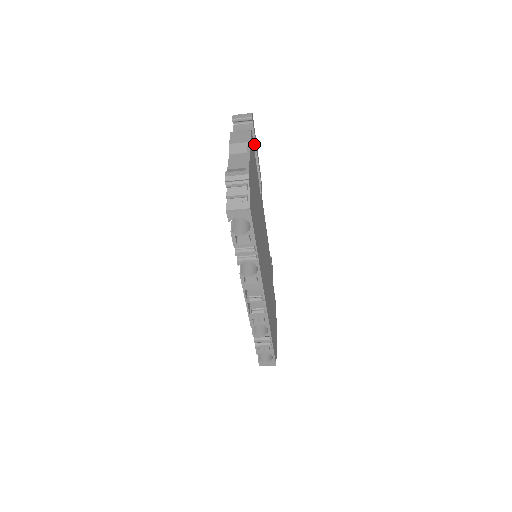
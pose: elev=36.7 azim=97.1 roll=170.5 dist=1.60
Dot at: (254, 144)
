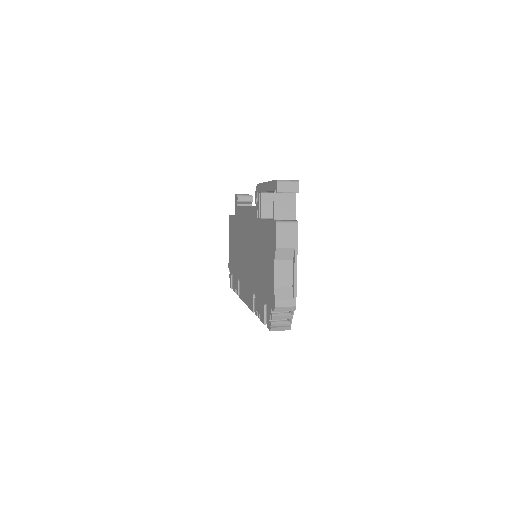
Dot at: occluded
